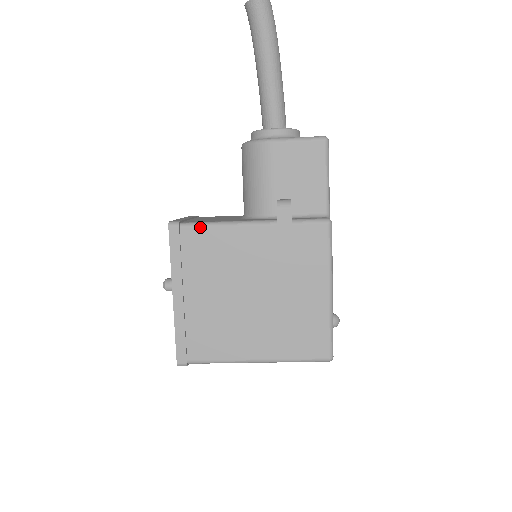
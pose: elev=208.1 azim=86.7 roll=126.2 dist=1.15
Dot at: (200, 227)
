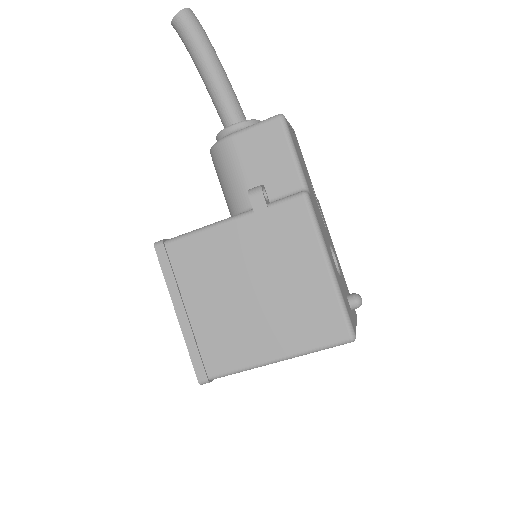
Dot at: (183, 239)
